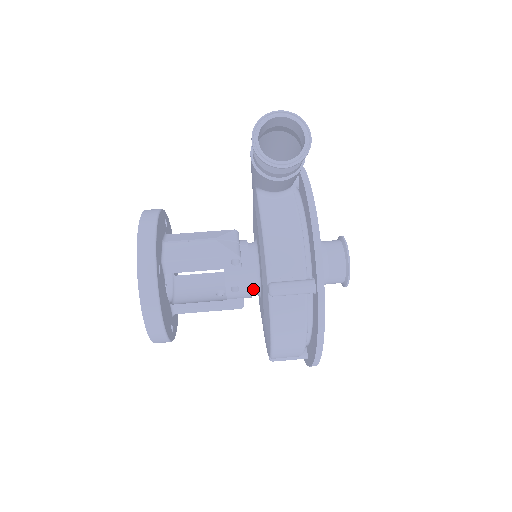
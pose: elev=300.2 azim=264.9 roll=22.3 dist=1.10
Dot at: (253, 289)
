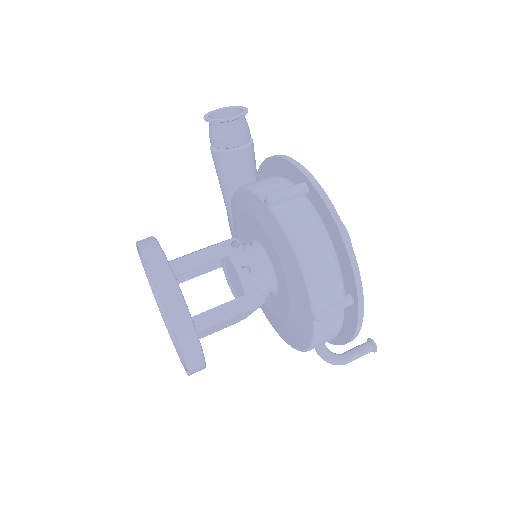
Dot at: (264, 270)
